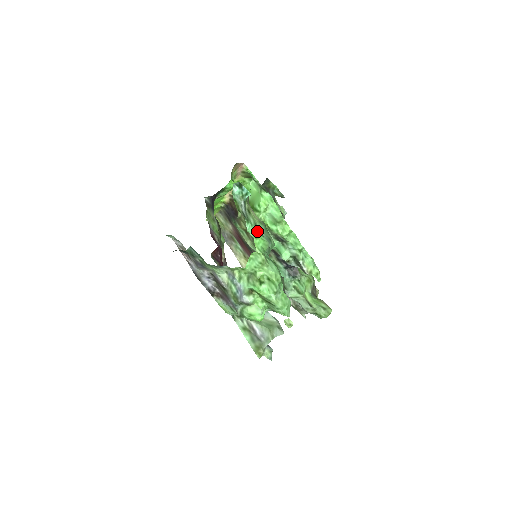
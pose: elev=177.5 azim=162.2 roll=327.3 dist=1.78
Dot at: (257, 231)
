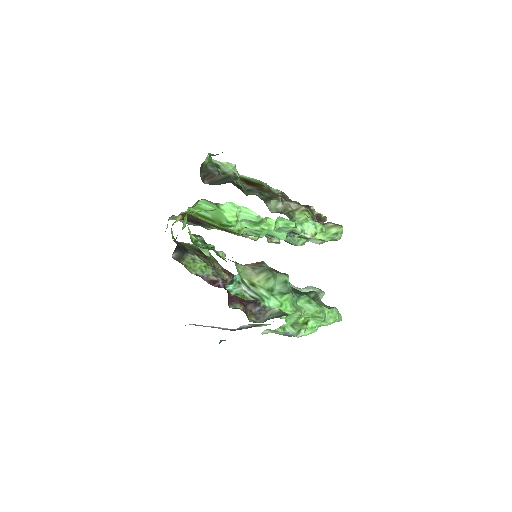
Dot at: (276, 298)
